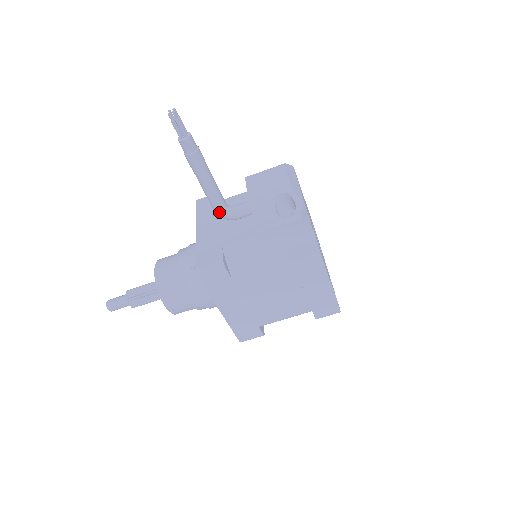
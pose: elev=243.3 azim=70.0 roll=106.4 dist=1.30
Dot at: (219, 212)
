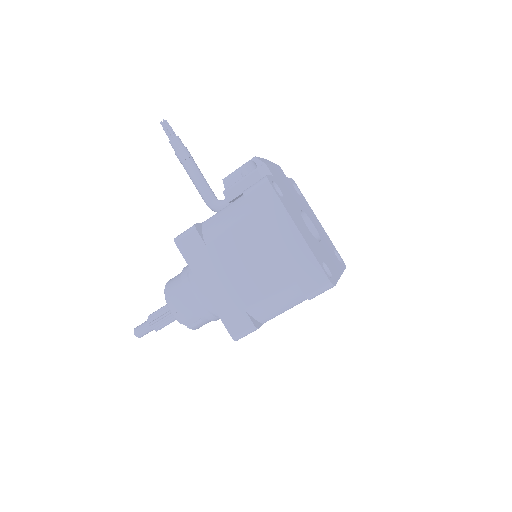
Dot at: (209, 203)
